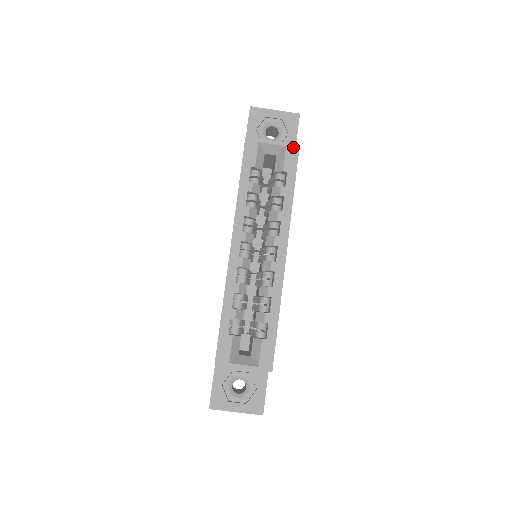
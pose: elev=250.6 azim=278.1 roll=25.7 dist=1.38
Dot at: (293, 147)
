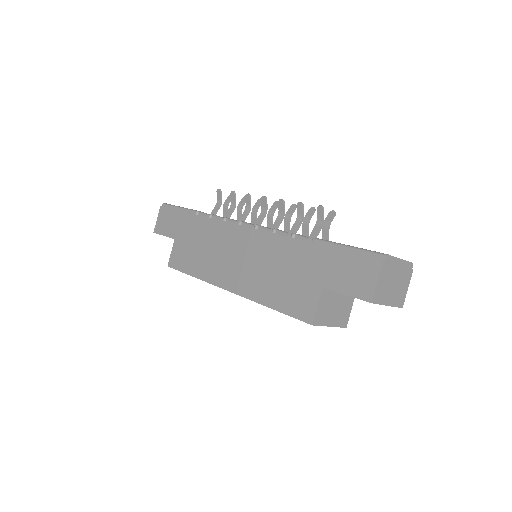
Dot at: (340, 327)
